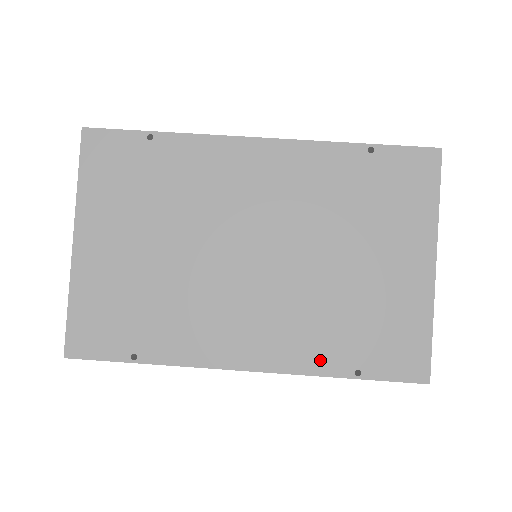
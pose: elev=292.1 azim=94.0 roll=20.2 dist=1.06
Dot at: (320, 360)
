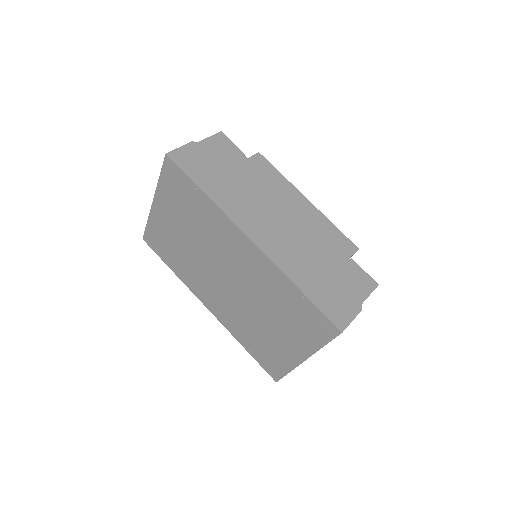
Dot at: (237, 334)
